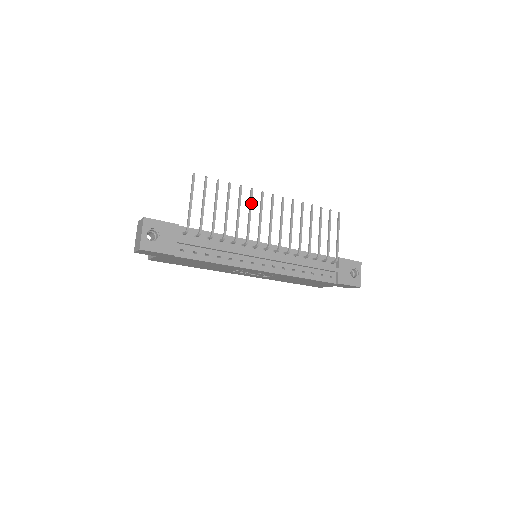
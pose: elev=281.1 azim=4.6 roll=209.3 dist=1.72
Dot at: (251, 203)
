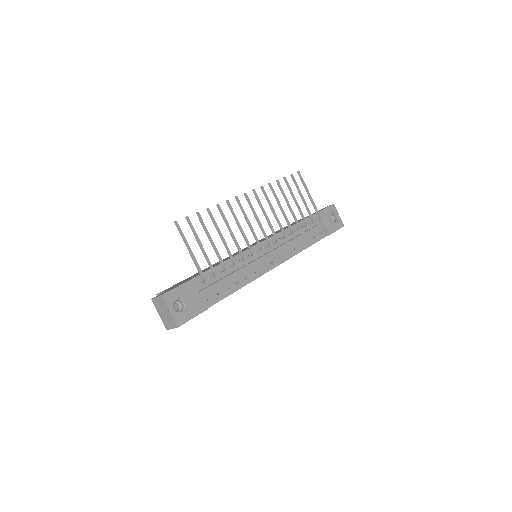
Dot at: (234, 215)
